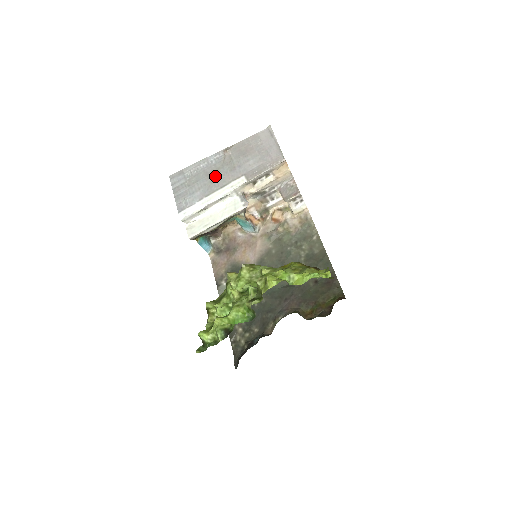
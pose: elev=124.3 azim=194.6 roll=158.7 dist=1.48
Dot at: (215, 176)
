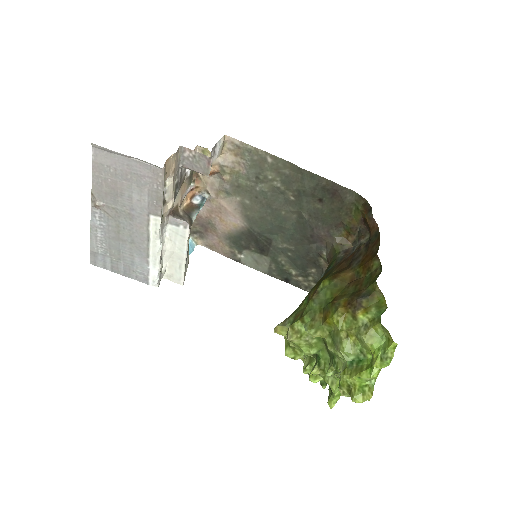
Dot at: (126, 236)
